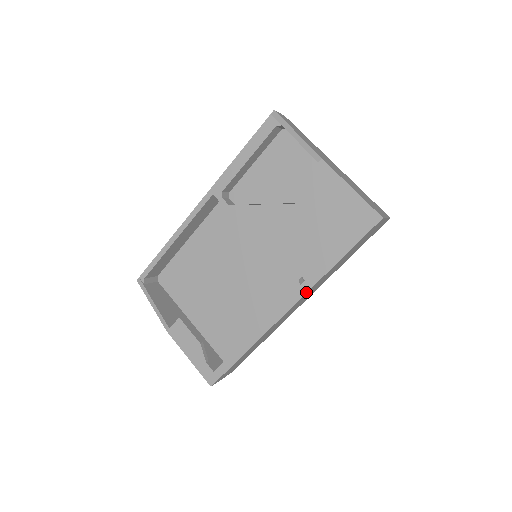
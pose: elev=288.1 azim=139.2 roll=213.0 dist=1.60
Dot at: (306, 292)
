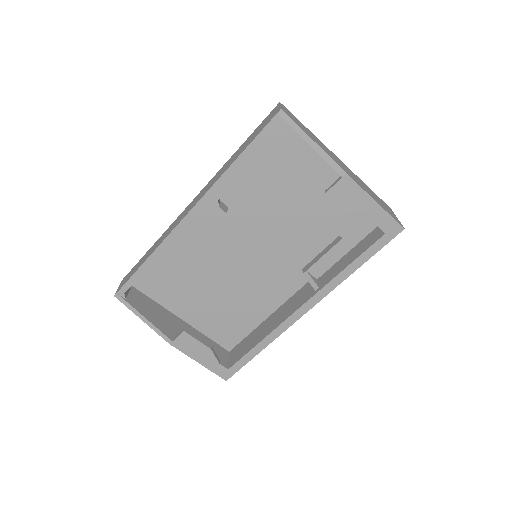
Dot at: (325, 296)
